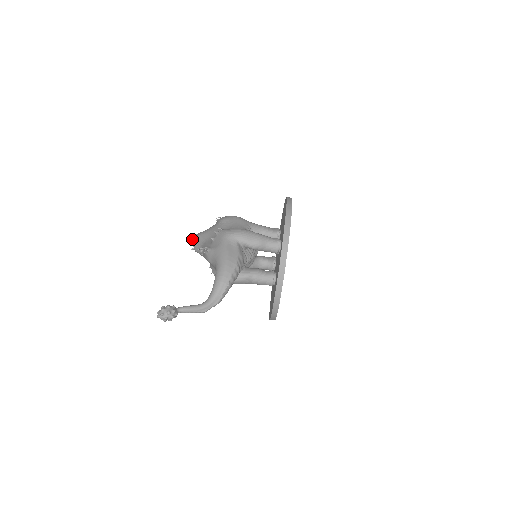
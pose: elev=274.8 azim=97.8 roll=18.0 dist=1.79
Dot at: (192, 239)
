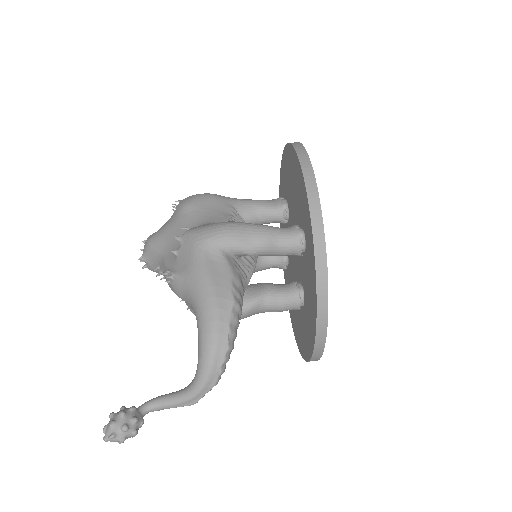
Dot at: occluded
